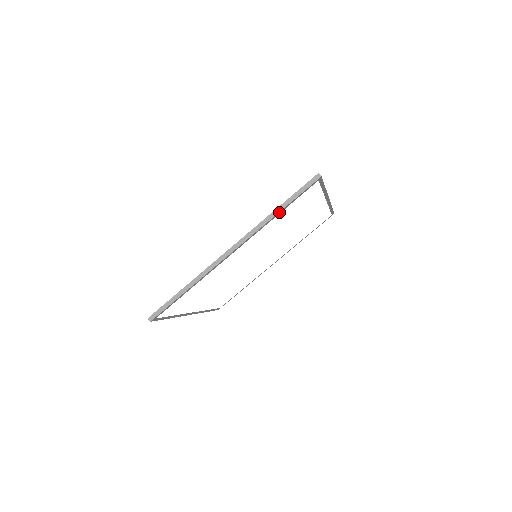
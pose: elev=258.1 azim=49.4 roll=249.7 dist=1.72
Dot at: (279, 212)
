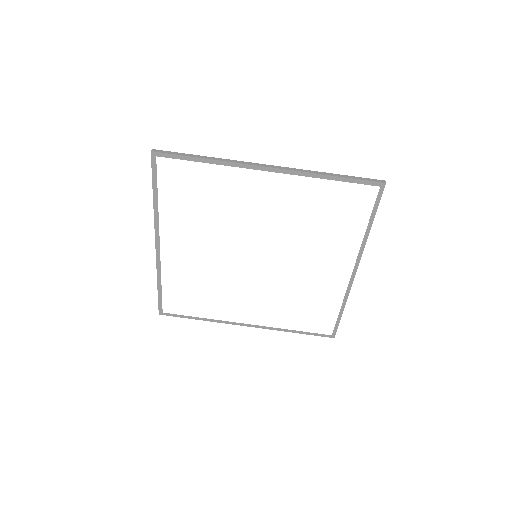
Dot at: (331, 176)
